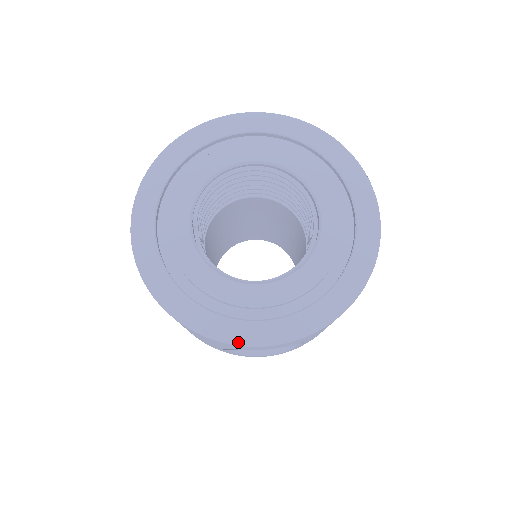
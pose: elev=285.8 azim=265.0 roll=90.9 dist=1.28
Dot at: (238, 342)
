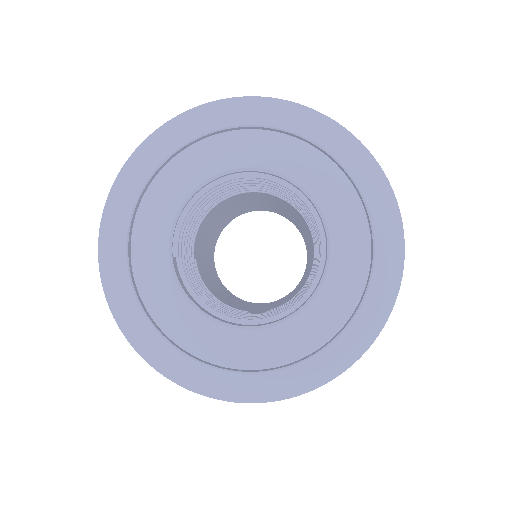
Dot at: (232, 398)
